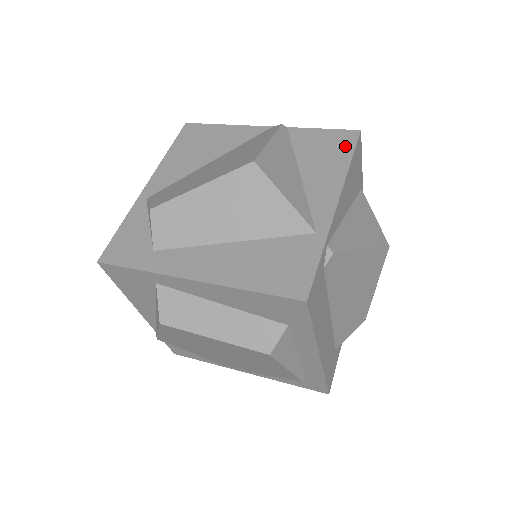
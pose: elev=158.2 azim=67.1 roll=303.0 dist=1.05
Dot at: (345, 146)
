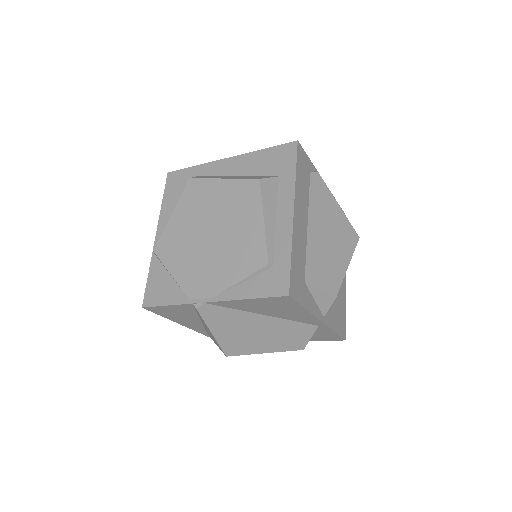
Dot at: occluded
